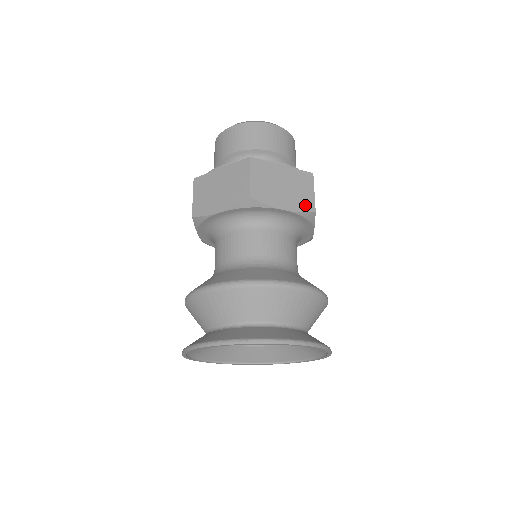
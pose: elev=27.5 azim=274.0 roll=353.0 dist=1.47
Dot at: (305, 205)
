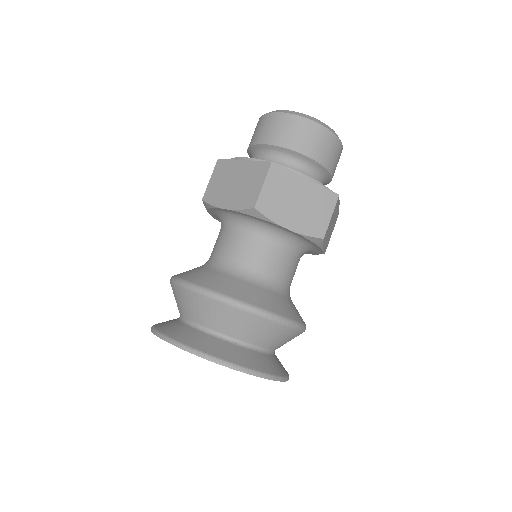
Dot at: occluded
